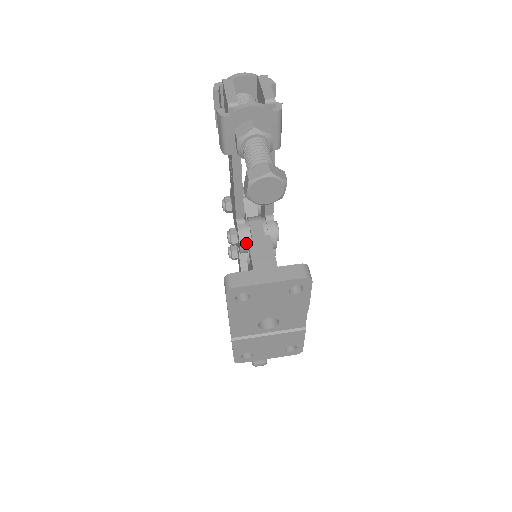
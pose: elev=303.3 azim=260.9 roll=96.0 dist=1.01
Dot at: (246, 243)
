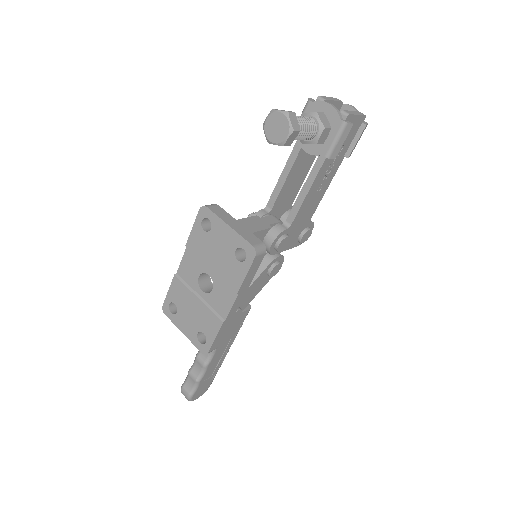
Dot at: occluded
